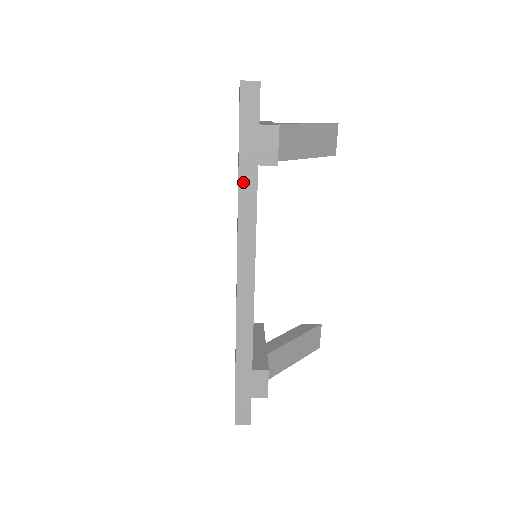
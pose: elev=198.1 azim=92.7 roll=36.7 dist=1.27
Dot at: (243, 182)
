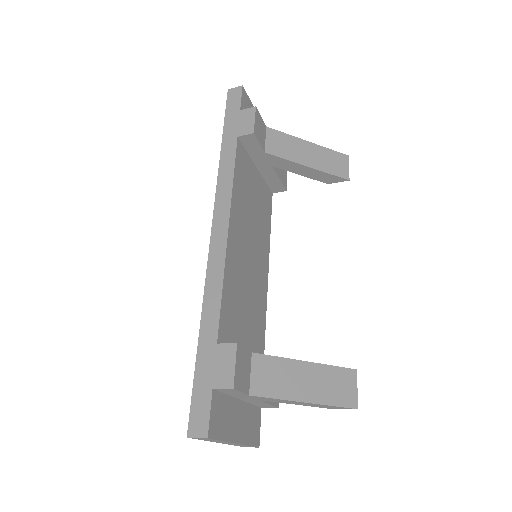
Dot at: (224, 151)
